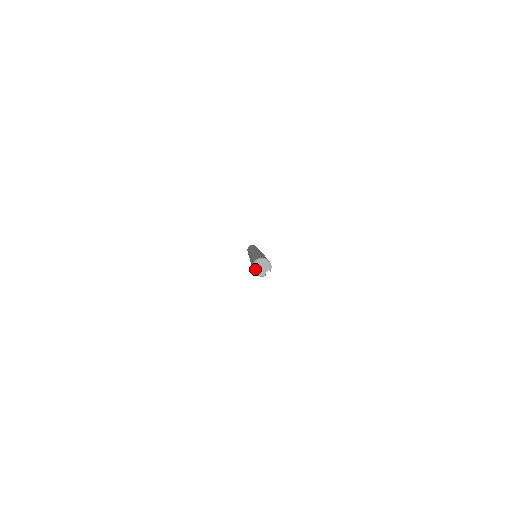
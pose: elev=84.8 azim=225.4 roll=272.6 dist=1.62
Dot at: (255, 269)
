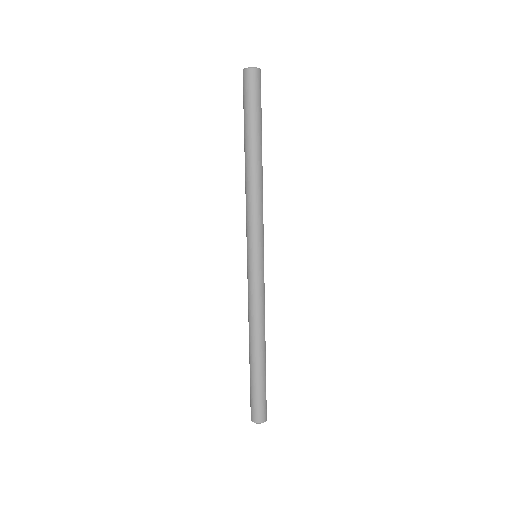
Dot at: (248, 68)
